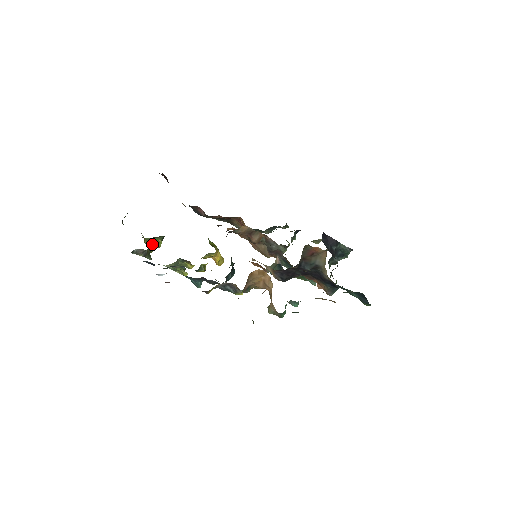
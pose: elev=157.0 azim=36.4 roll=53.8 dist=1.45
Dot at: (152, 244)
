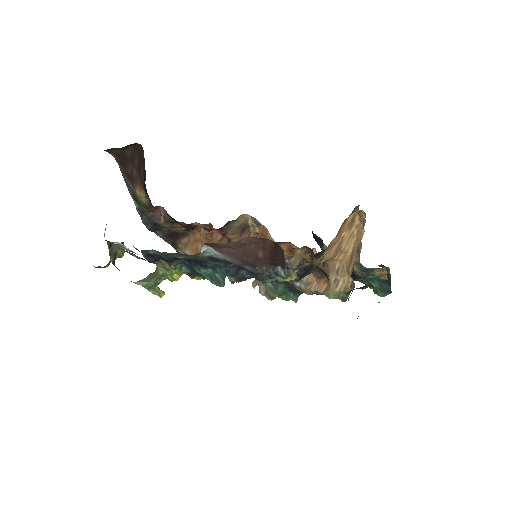
Dot at: occluded
